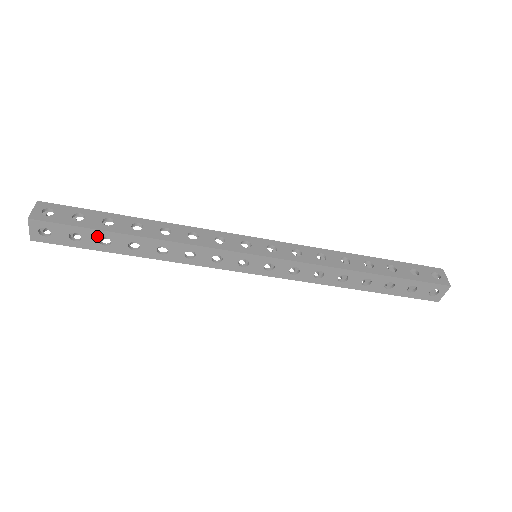
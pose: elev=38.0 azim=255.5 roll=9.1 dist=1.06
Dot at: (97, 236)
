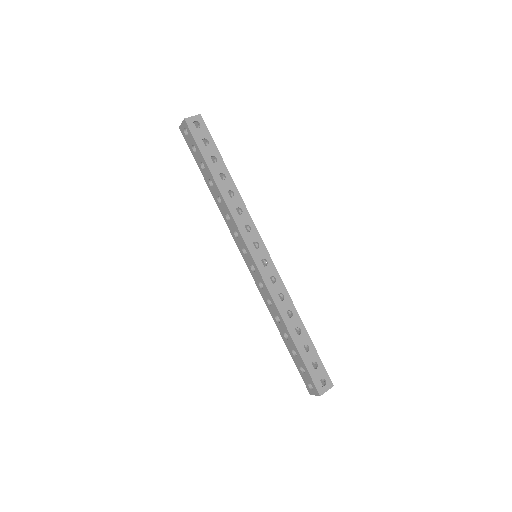
Dot at: (214, 154)
